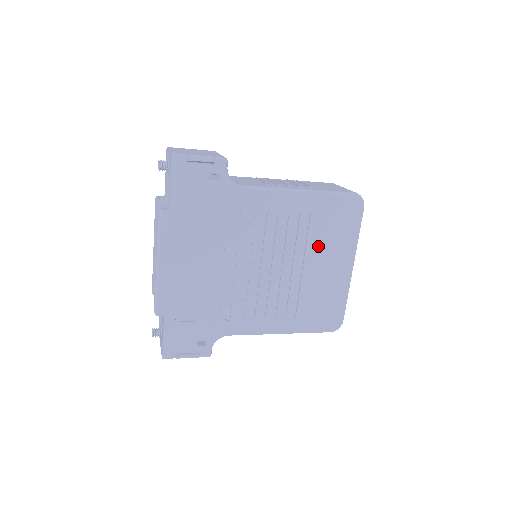
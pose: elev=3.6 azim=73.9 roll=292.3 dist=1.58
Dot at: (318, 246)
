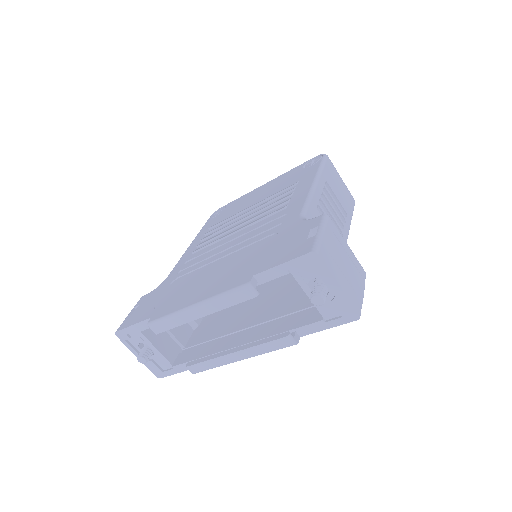
Dot at: occluded
